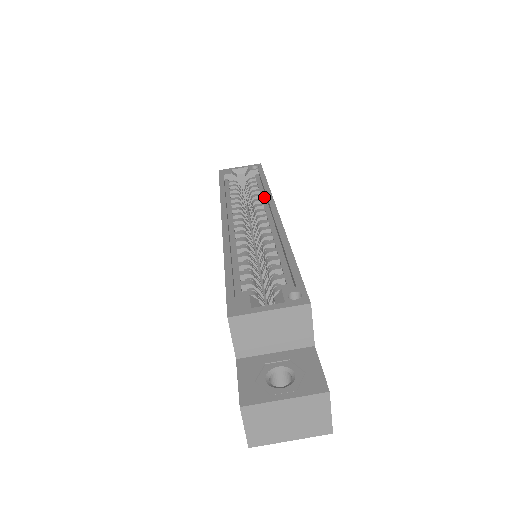
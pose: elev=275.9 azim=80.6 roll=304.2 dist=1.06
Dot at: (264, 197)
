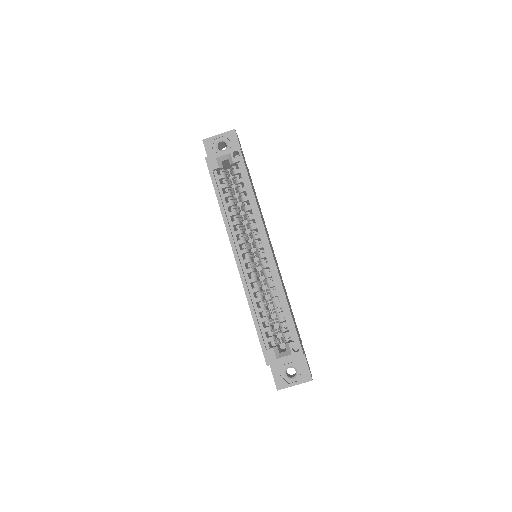
Dot at: (255, 214)
